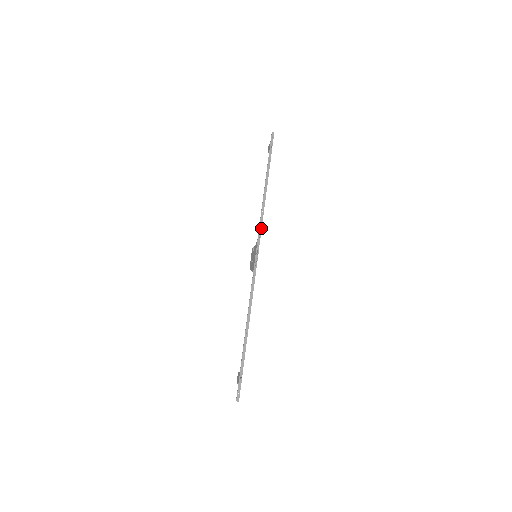
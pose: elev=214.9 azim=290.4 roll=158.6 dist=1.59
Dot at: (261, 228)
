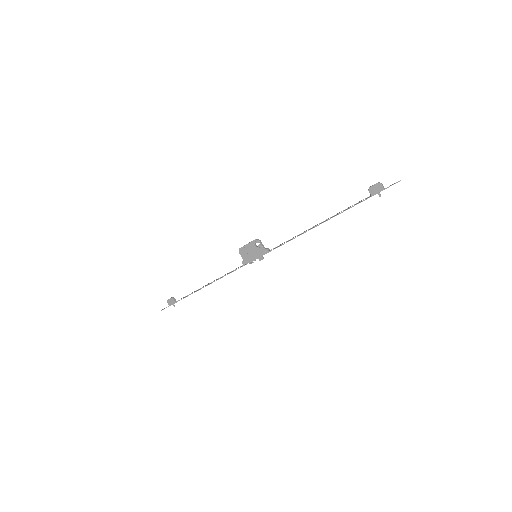
Dot at: (283, 244)
